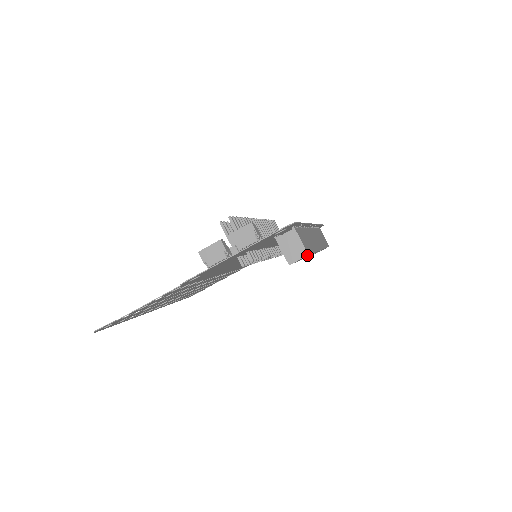
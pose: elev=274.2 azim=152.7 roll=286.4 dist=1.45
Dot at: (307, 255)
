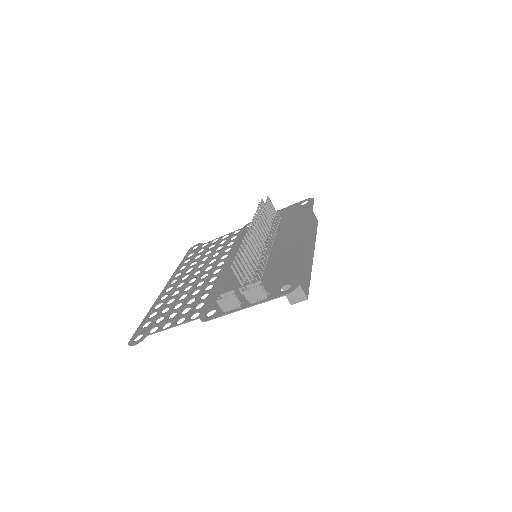
Dot at: (306, 299)
